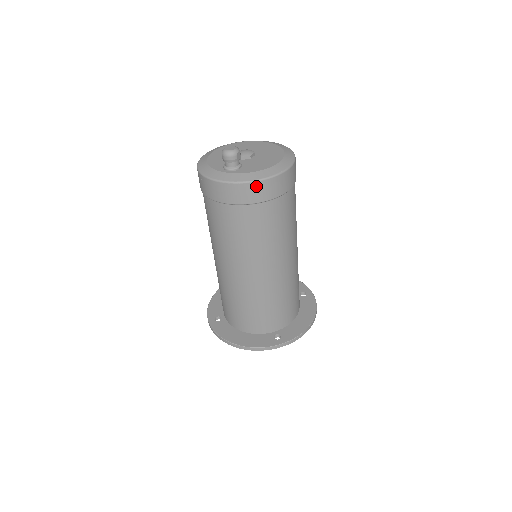
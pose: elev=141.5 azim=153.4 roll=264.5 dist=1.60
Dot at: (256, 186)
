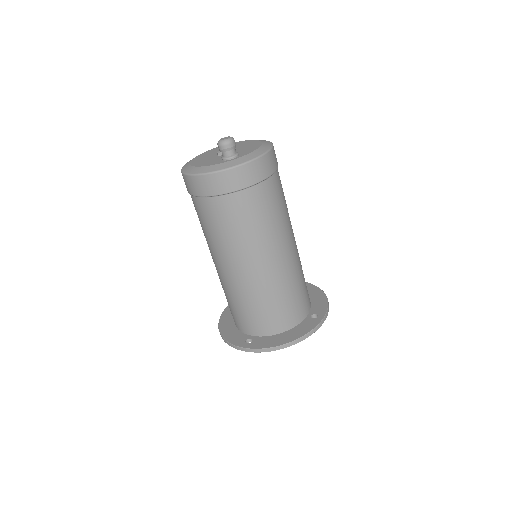
Dot at: (265, 159)
